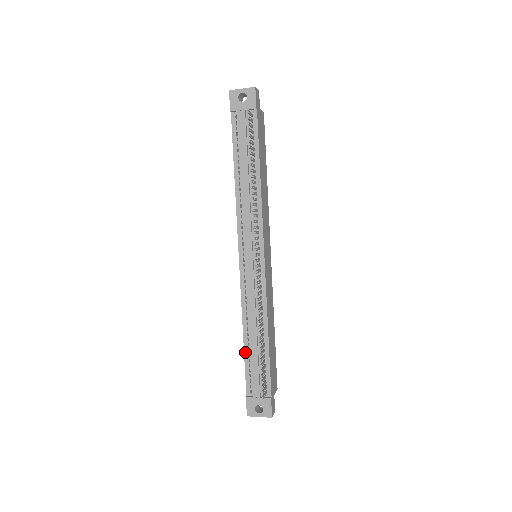
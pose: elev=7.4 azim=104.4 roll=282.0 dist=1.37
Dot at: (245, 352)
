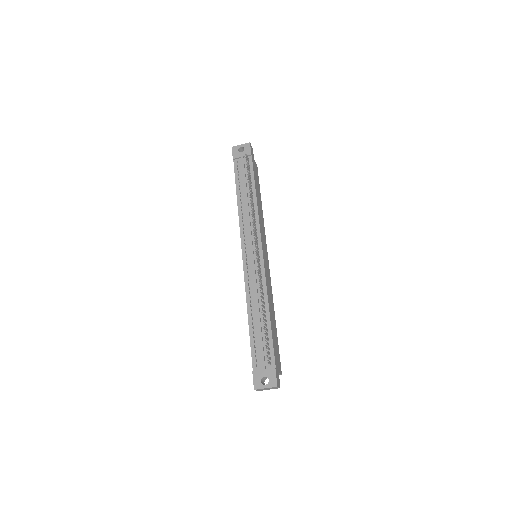
Dot at: (250, 330)
